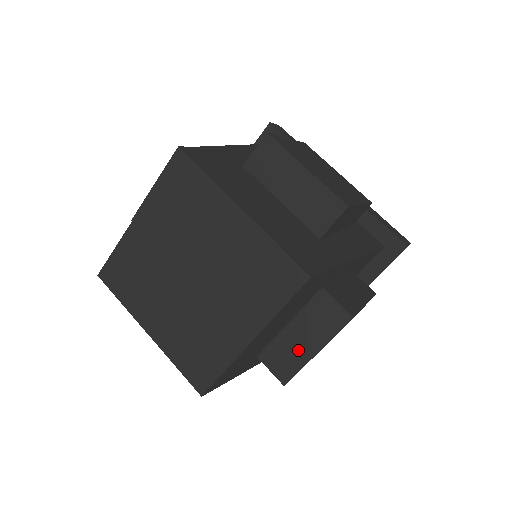
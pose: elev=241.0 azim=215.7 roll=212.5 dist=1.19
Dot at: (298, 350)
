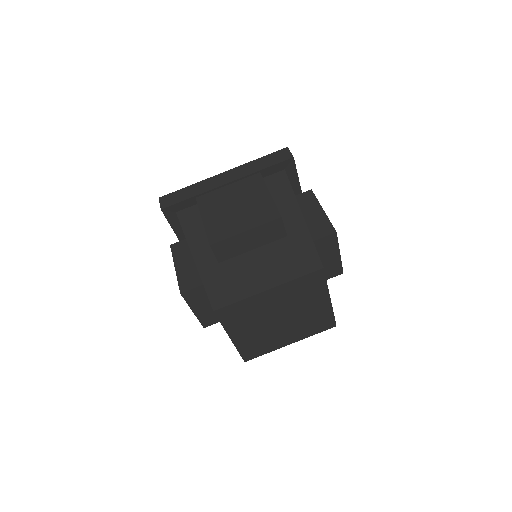
Dot at: (332, 262)
